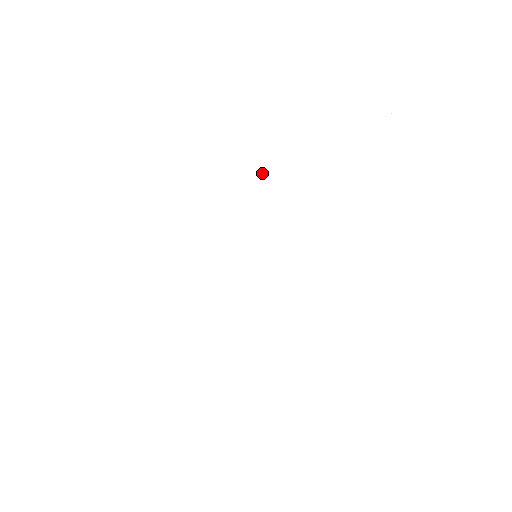
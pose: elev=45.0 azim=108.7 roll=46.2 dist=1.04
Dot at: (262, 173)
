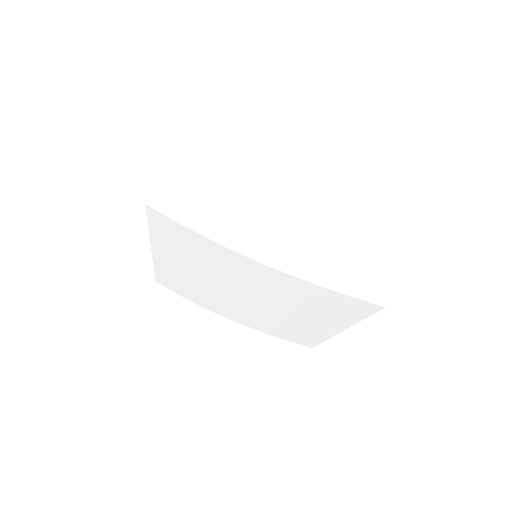
Dot at: (328, 186)
